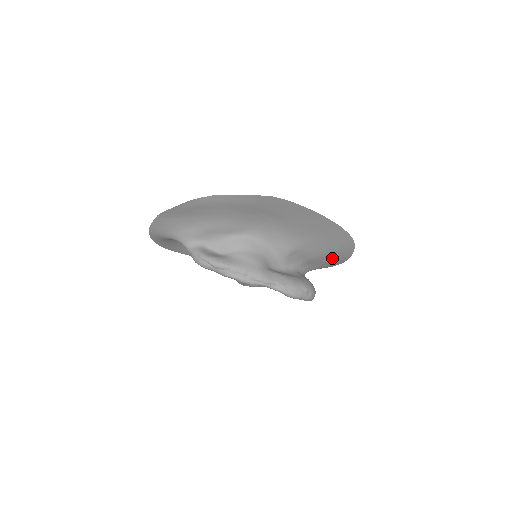
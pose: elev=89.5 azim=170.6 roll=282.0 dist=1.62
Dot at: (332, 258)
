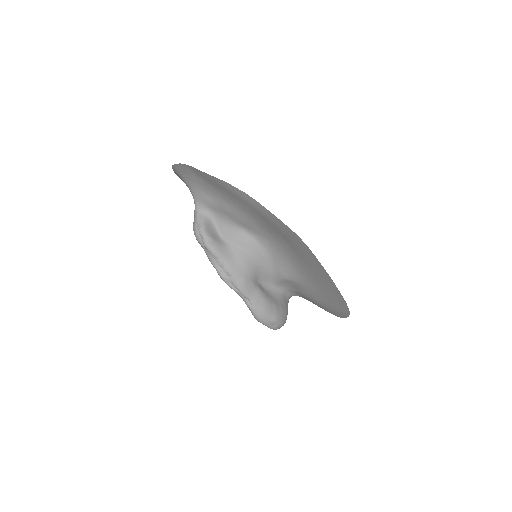
Dot at: (323, 307)
